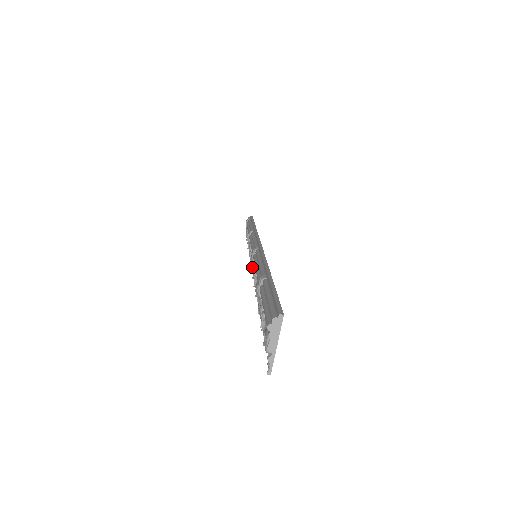
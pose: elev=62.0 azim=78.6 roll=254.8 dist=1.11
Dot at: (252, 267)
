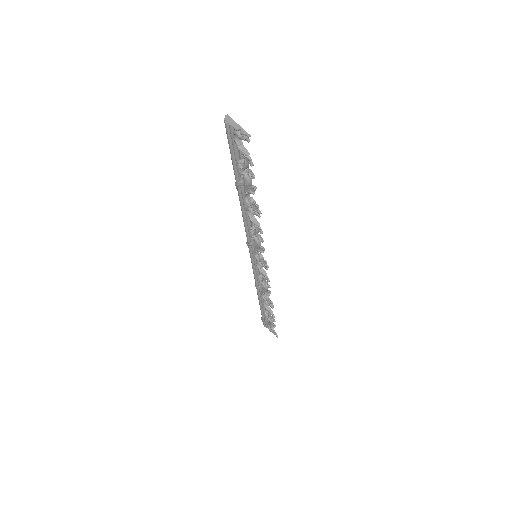
Dot at: (258, 258)
